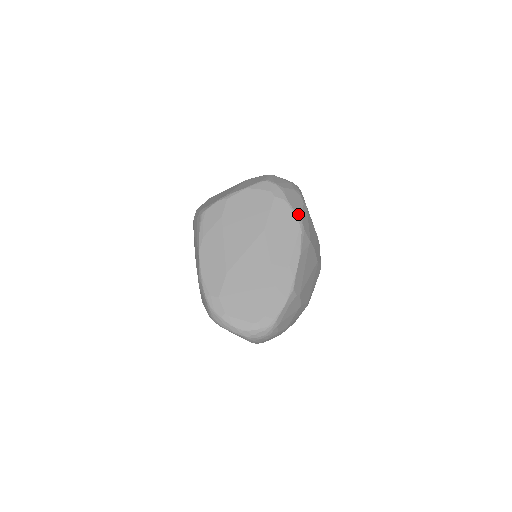
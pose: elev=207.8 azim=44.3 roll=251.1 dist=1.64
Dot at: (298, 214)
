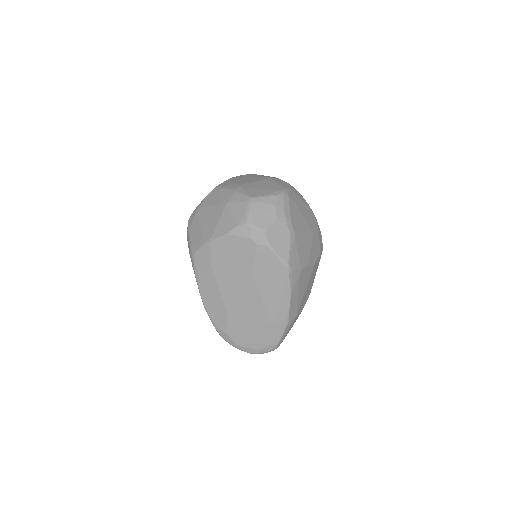
Dot at: (284, 257)
